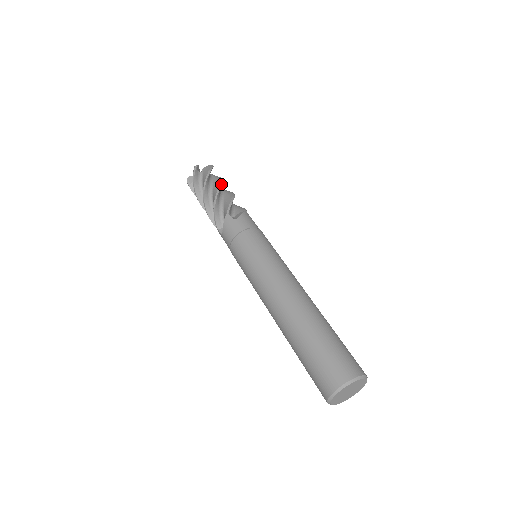
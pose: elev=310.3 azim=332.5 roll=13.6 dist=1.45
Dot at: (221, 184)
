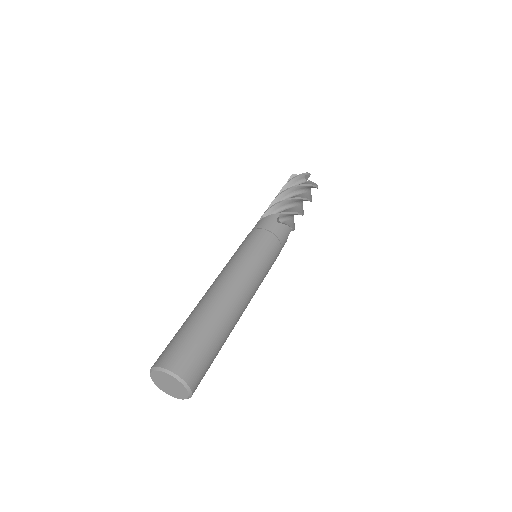
Dot at: (304, 198)
